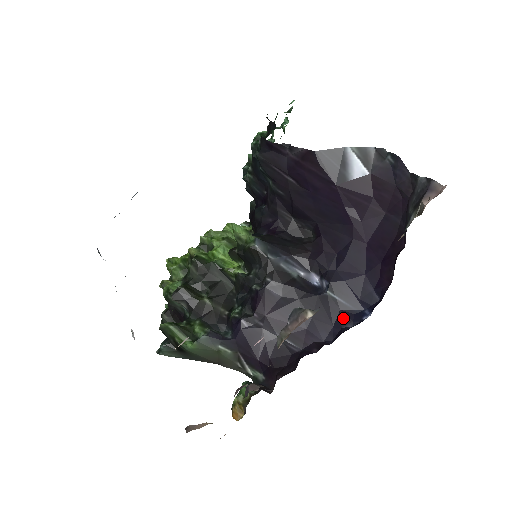
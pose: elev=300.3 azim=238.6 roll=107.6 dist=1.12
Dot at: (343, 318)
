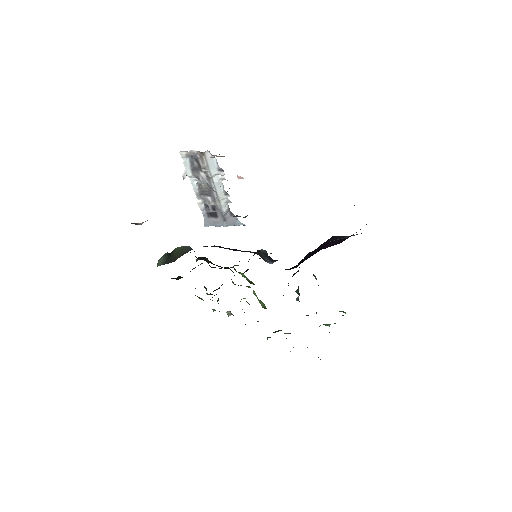
Dot at: occluded
